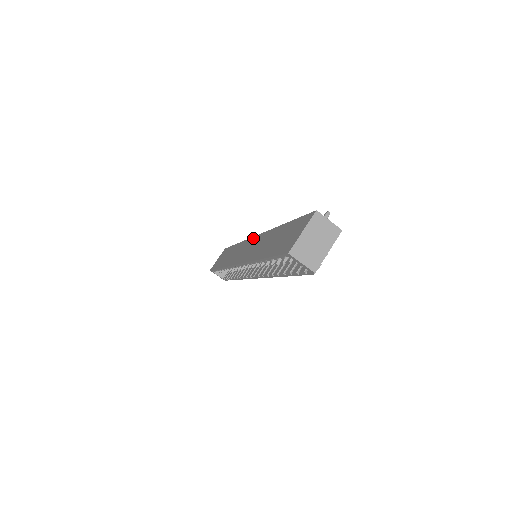
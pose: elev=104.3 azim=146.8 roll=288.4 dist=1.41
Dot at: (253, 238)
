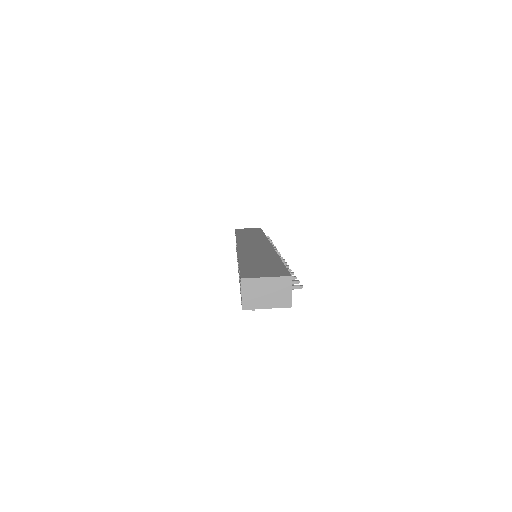
Dot at: (268, 243)
